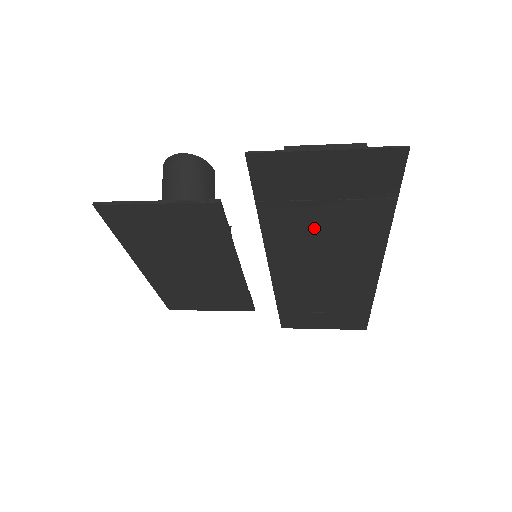
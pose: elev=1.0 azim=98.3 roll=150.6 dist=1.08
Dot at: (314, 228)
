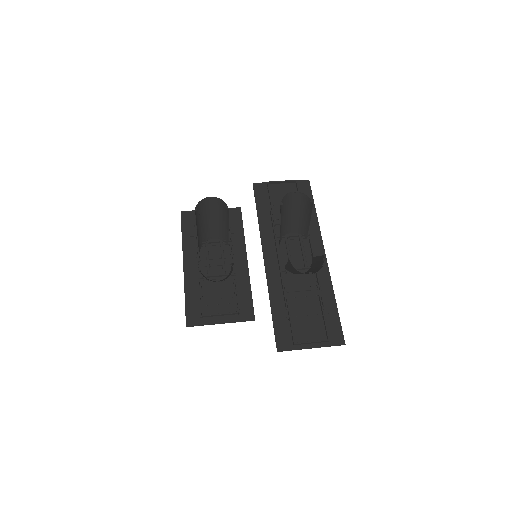
Dot at: occluded
